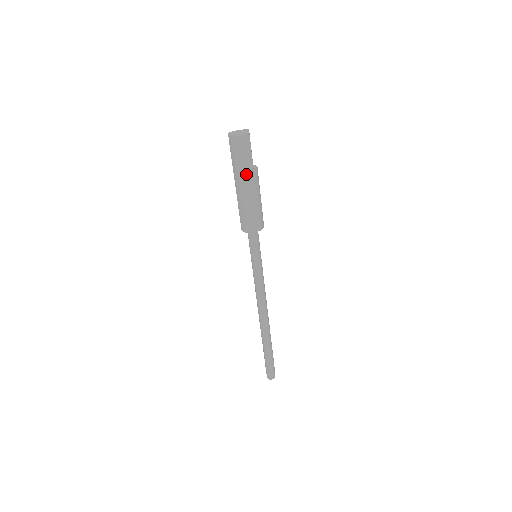
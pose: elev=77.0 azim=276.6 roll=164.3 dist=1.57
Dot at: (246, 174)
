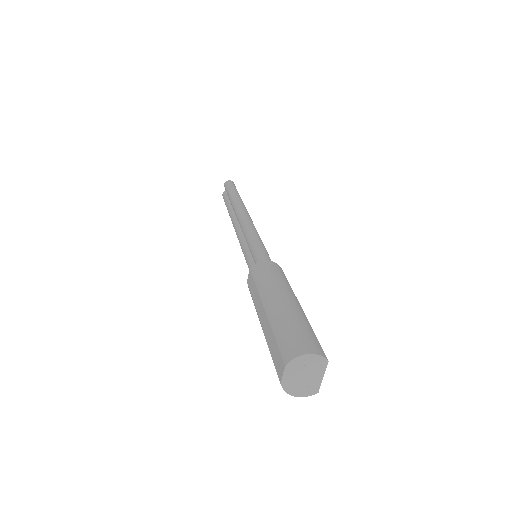
Dot at: occluded
